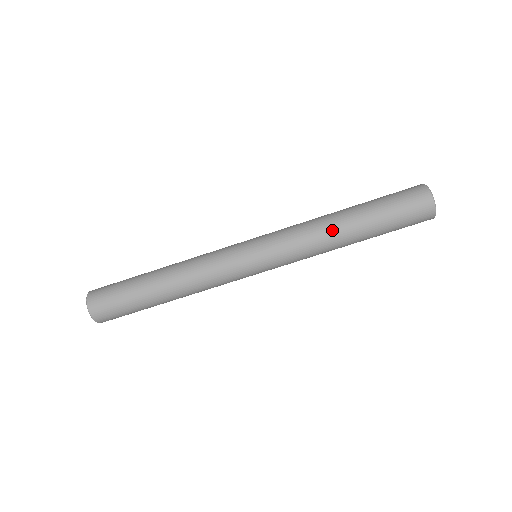
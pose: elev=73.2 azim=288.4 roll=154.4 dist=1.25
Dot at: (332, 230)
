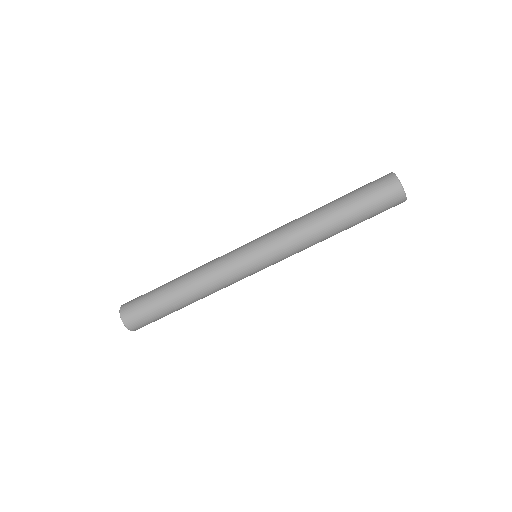
Dot at: (317, 226)
